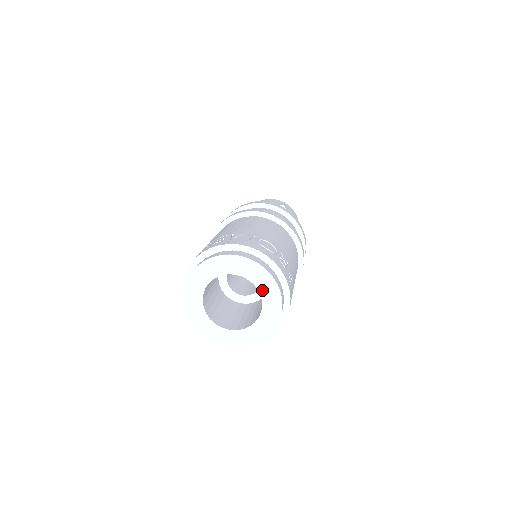
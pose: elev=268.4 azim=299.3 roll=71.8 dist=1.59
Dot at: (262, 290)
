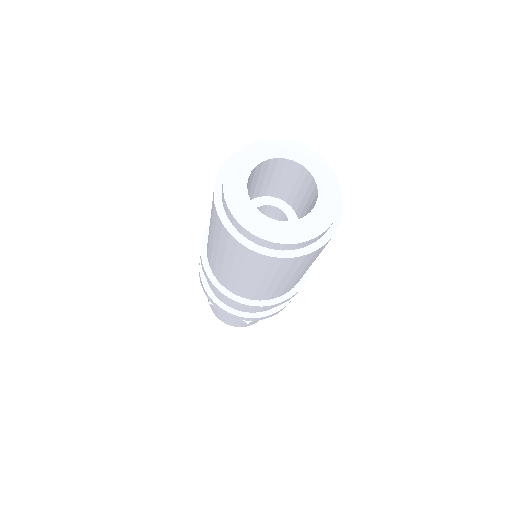
Dot at: (322, 192)
